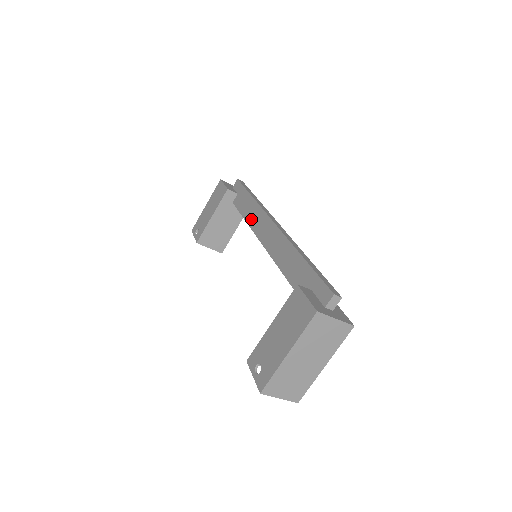
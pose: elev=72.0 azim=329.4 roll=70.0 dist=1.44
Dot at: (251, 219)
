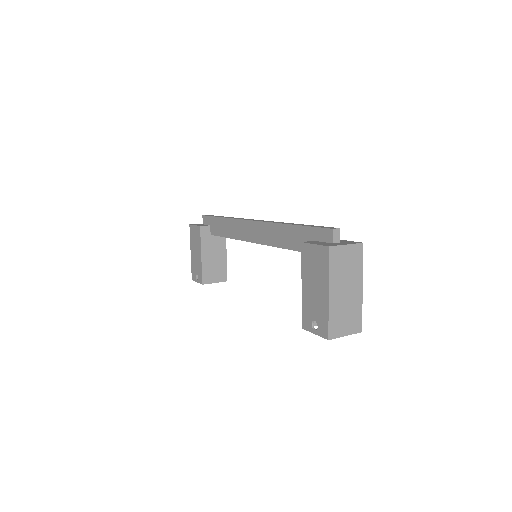
Dot at: (234, 233)
